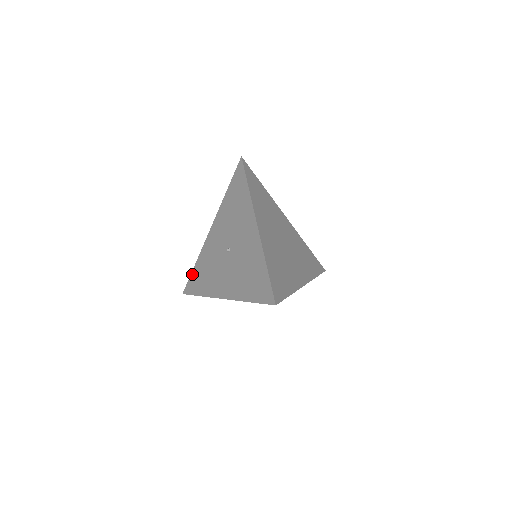
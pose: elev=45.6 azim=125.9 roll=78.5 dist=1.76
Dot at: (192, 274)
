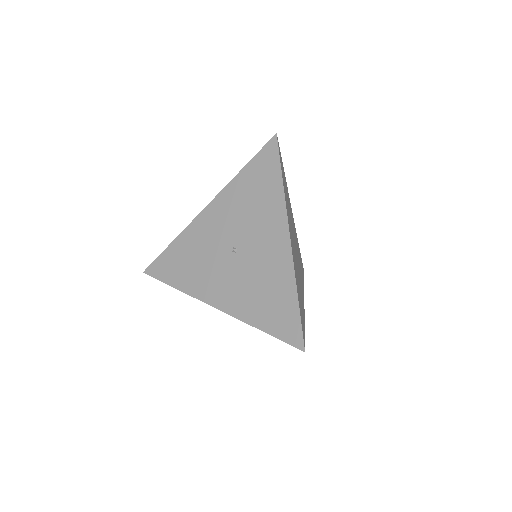
Dot at: (164, 254)
